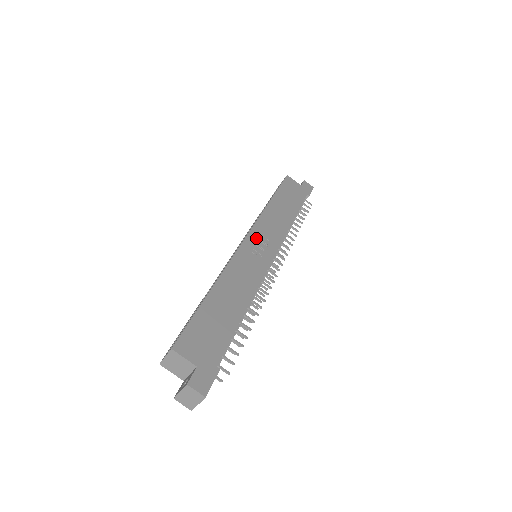
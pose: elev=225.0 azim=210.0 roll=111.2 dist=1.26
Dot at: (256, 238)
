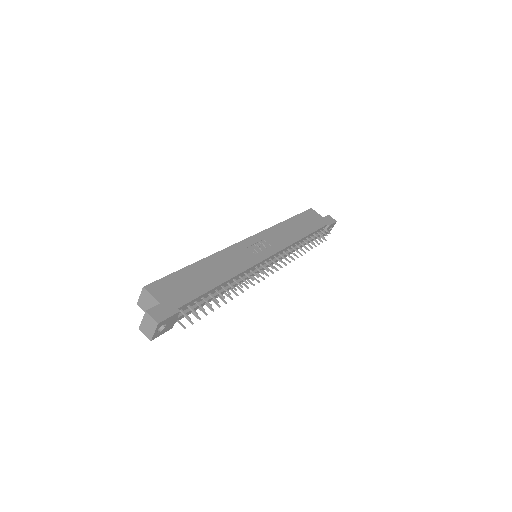
Dot at: (258, 241)
